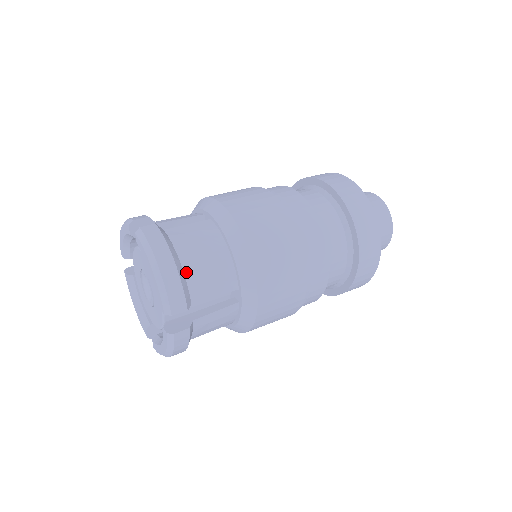
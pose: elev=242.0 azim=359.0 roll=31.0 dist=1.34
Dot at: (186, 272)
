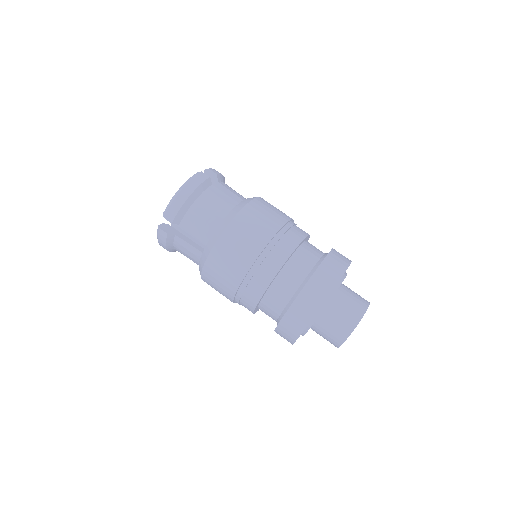
Dot at: (191, 208)
